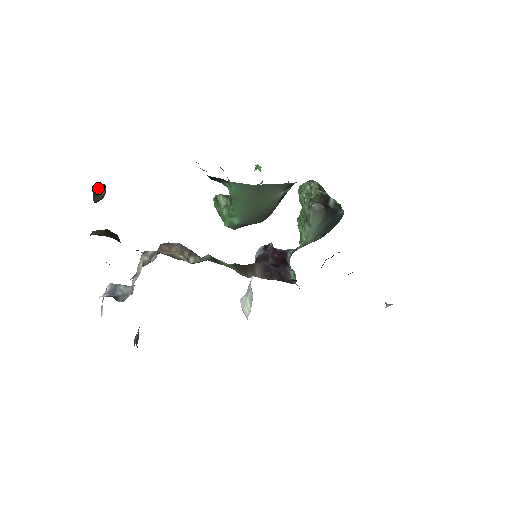
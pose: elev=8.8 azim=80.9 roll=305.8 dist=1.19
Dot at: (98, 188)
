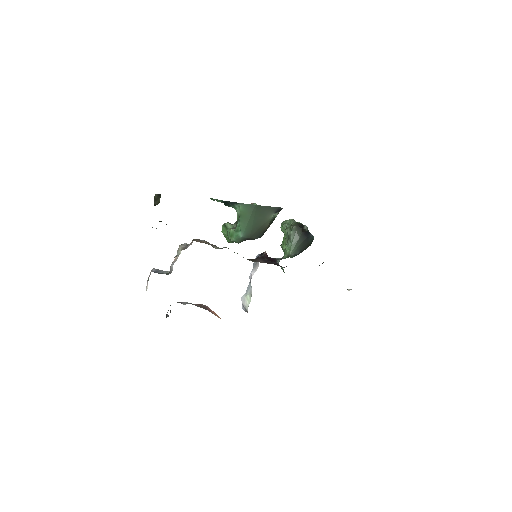
Dot at: (157, 196)
